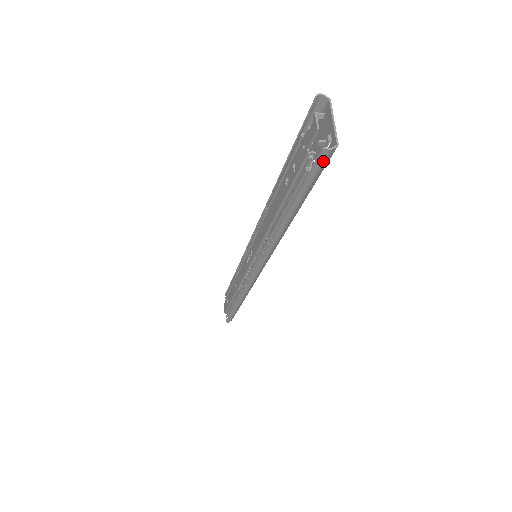
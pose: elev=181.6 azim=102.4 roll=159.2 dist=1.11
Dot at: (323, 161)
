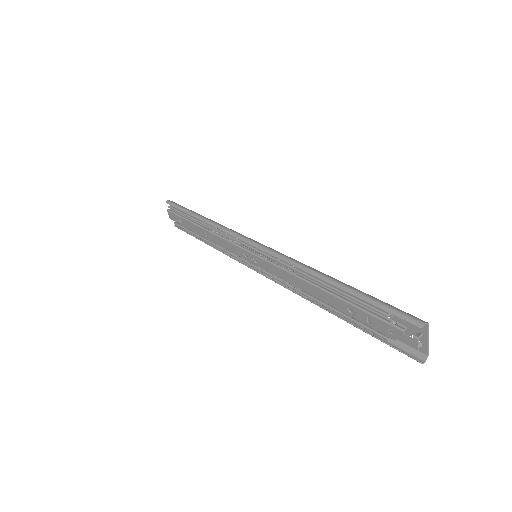
Dot at: (411, 356)
